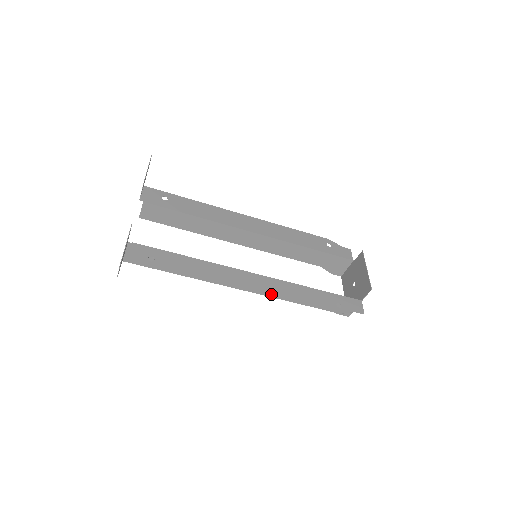
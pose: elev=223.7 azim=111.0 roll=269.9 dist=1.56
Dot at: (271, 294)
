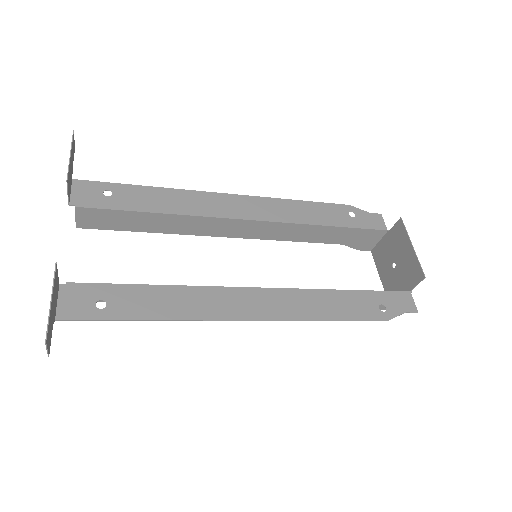
Dot at: (288, 316)
